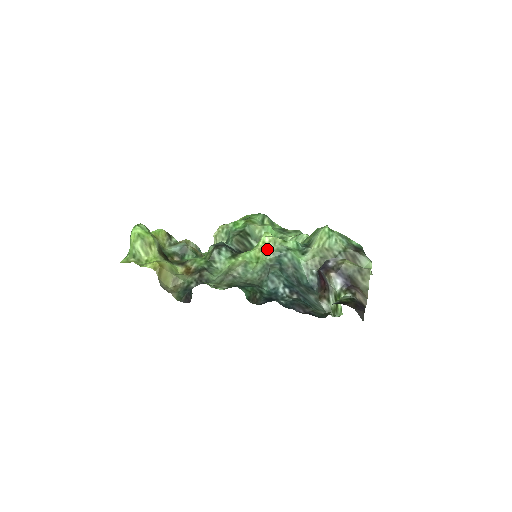
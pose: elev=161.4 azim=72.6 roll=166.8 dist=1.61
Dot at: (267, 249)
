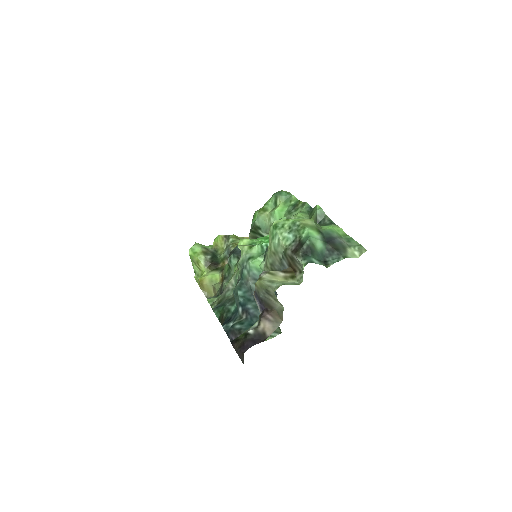
Dot at: (238, 261)
